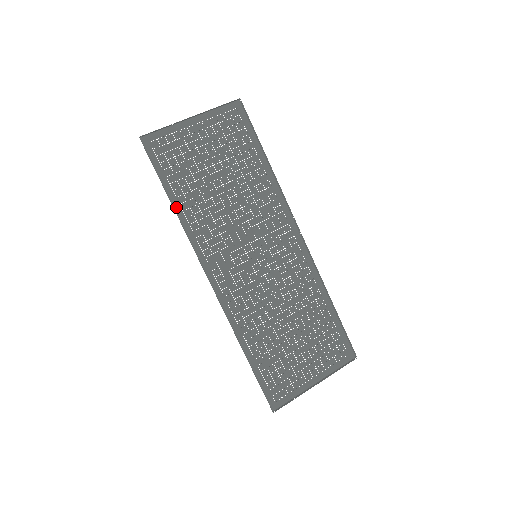
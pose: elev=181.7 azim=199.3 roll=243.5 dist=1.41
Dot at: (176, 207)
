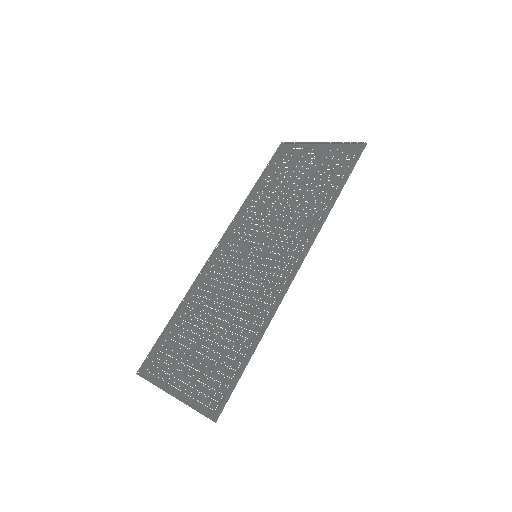
Dot at: (255, 191)
